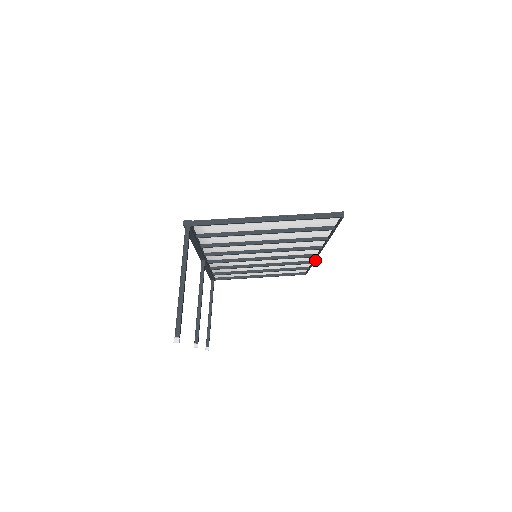
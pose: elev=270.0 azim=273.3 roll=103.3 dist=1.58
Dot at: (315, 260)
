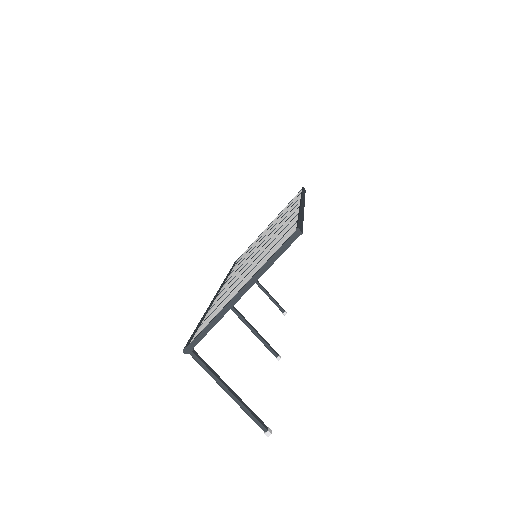
Dot at: (304, 200)
